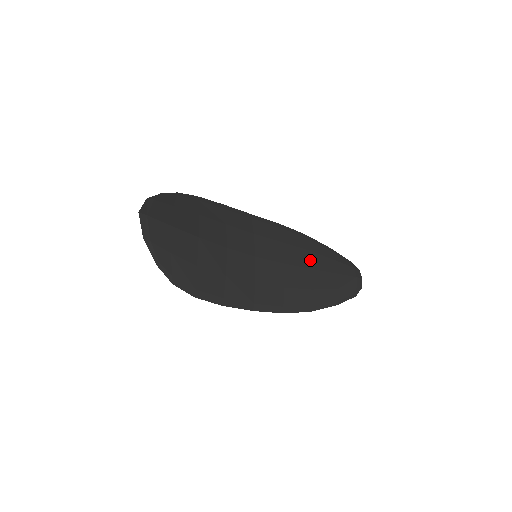
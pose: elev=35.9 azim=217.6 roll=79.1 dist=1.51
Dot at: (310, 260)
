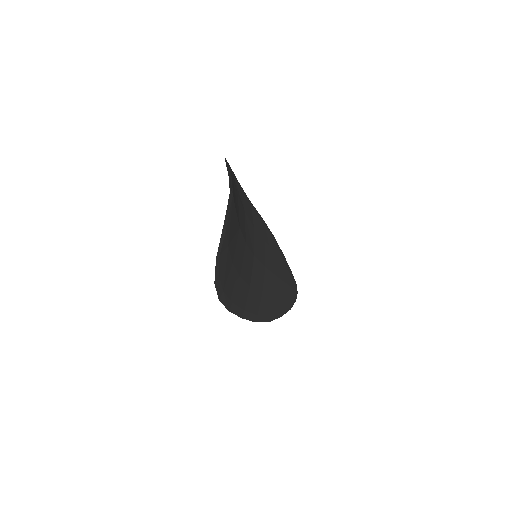
Dot at: (277, 267)
